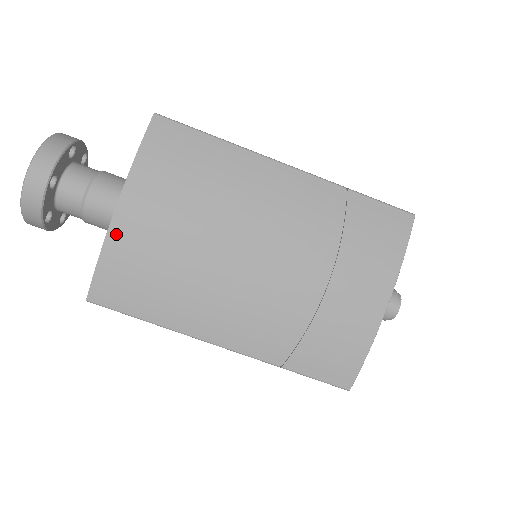
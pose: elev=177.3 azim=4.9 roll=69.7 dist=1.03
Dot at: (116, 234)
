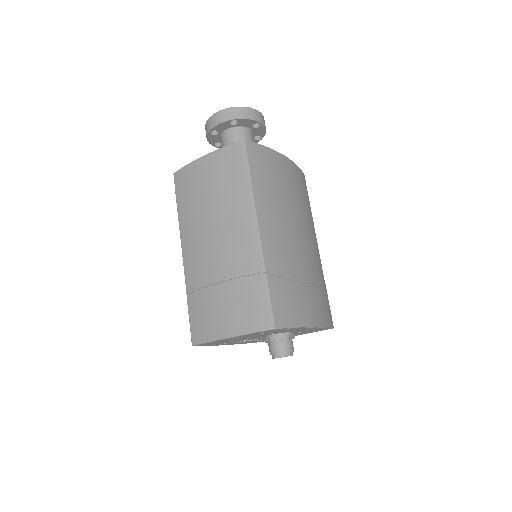
Dot at: (278, 156)
